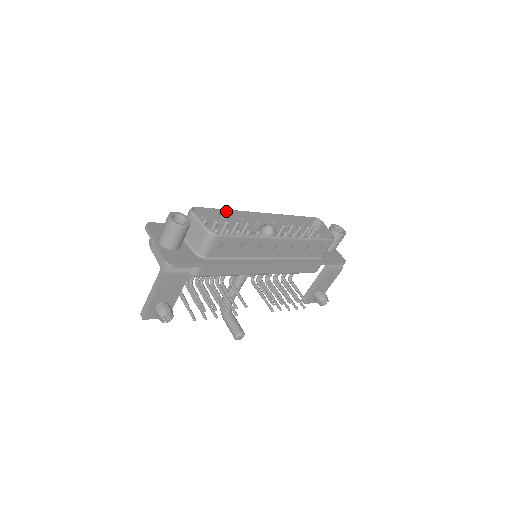
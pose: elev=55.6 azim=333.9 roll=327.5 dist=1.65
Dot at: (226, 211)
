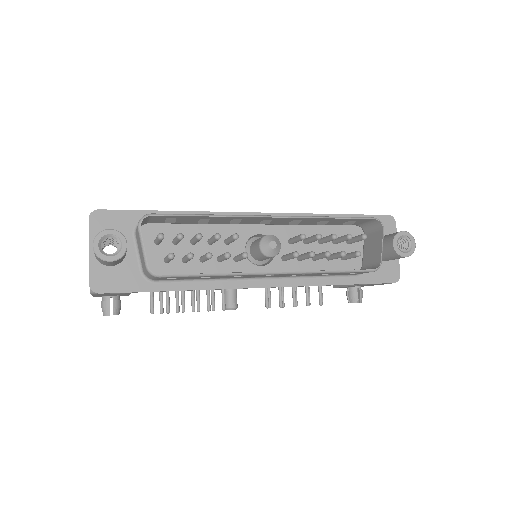
Dot at: (206, 216)
